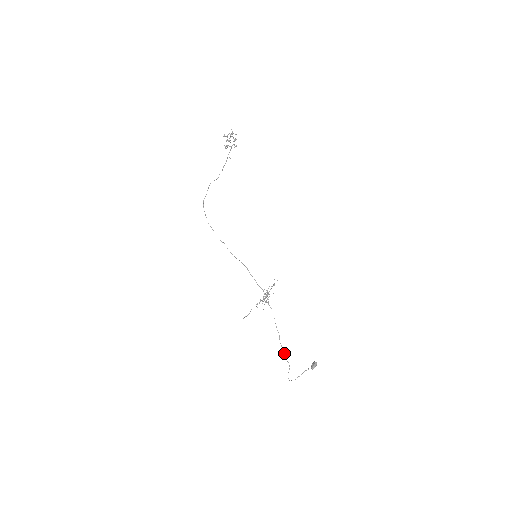
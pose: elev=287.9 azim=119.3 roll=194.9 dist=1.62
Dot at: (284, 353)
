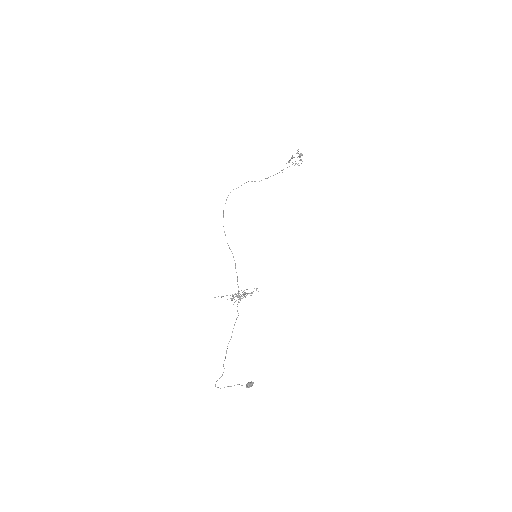
Dot at: (225, 357)
